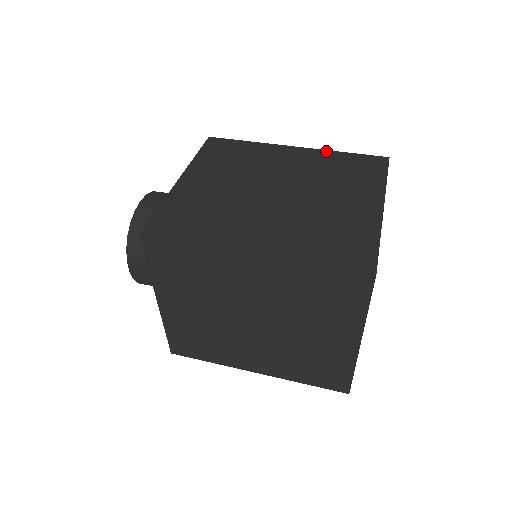
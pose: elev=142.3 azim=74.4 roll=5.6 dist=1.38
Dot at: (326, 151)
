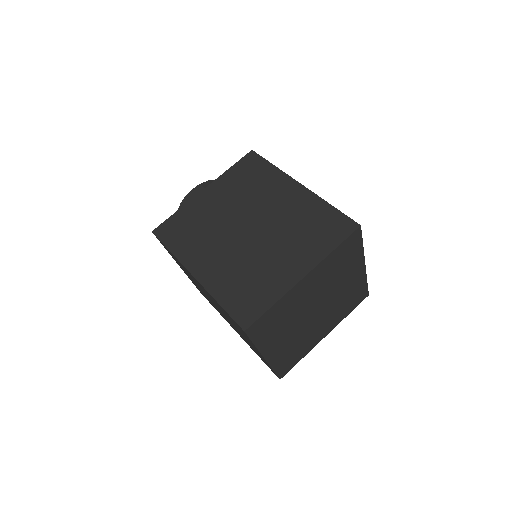
Dot at: (318, 198)
